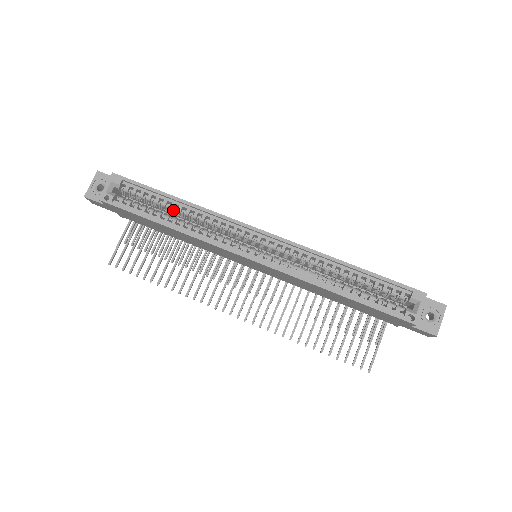
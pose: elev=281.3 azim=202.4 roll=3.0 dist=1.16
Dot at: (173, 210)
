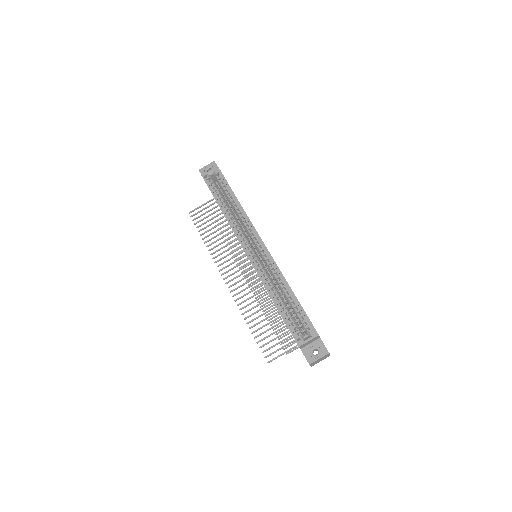
Dot at: (231, 203)
